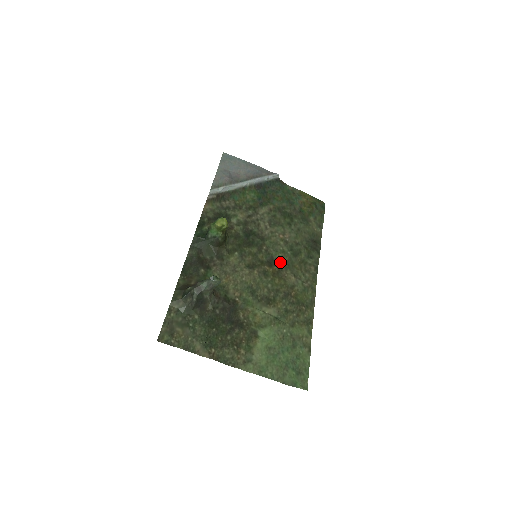
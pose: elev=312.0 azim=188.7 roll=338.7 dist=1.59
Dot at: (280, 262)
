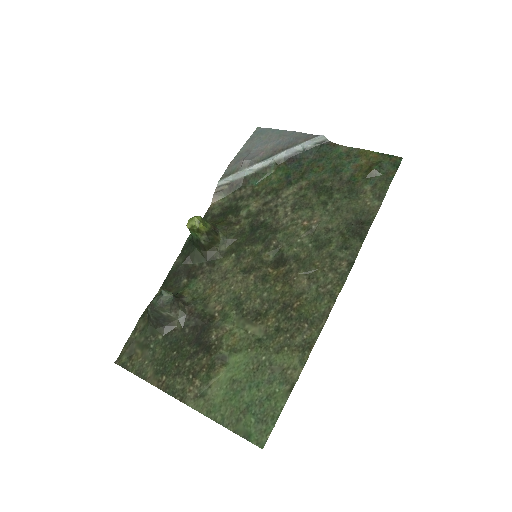
Dot at: (292, 260)
